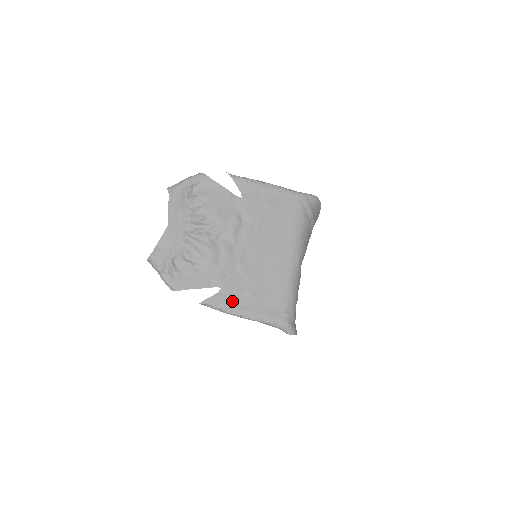
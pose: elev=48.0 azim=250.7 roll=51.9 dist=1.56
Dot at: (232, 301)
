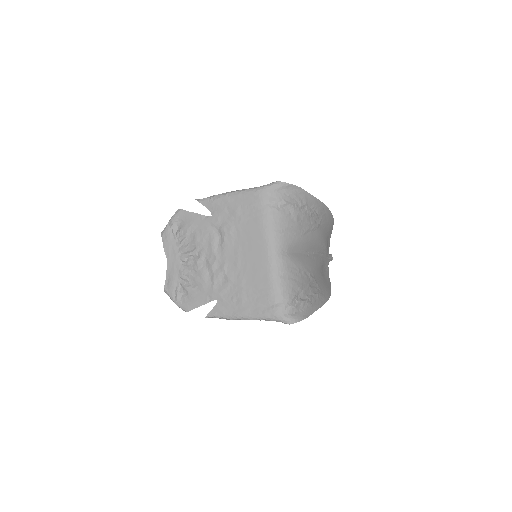
Dot at: (228, 308)
